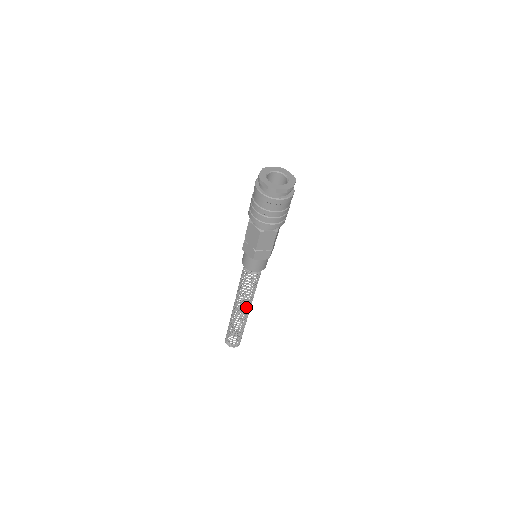
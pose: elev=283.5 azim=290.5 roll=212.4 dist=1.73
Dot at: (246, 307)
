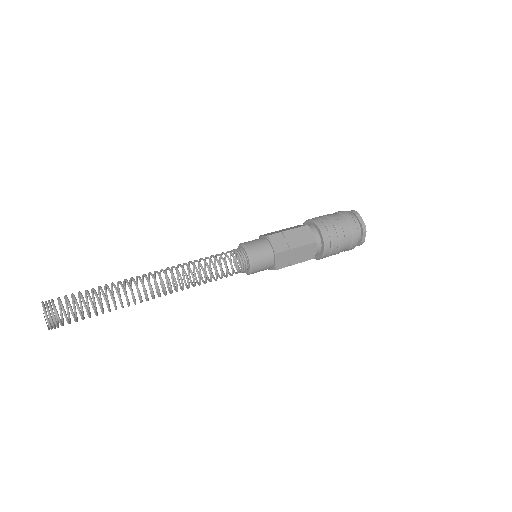
Dot at: (168, 277)
